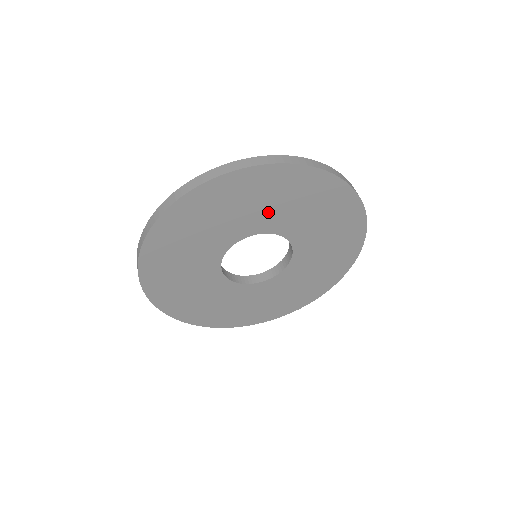
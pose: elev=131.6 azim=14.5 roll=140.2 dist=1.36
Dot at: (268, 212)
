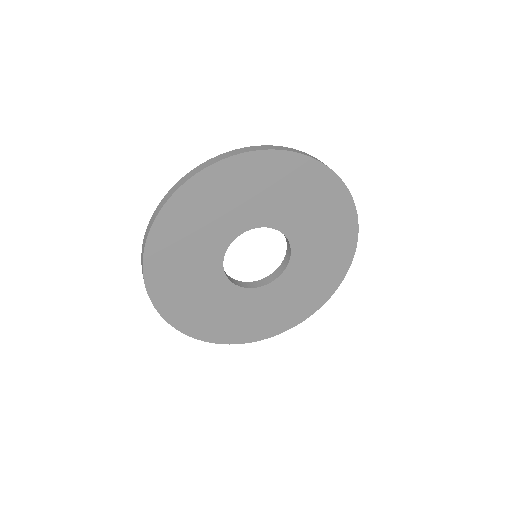
Dot at: (288, 207)
